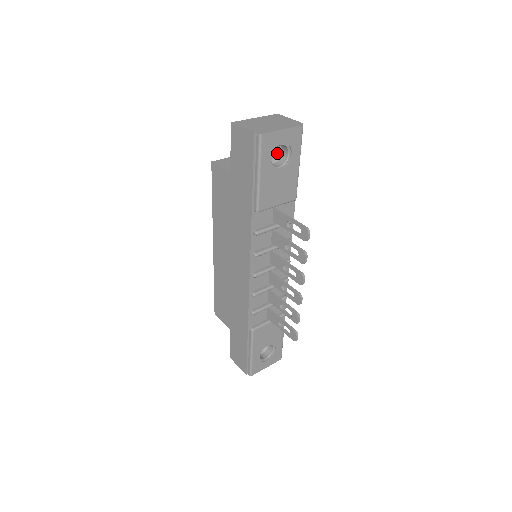
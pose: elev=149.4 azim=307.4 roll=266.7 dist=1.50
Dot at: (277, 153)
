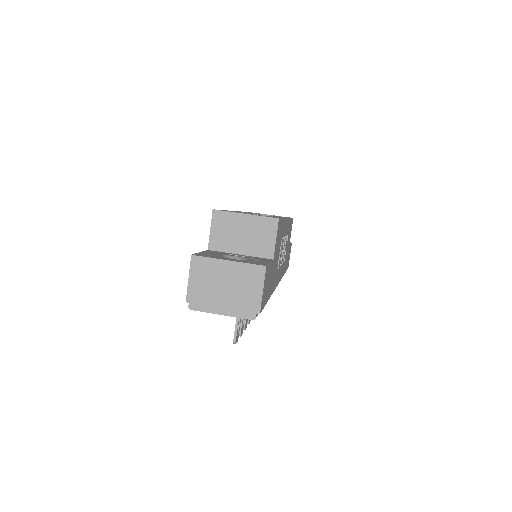
Dot at: occluded
